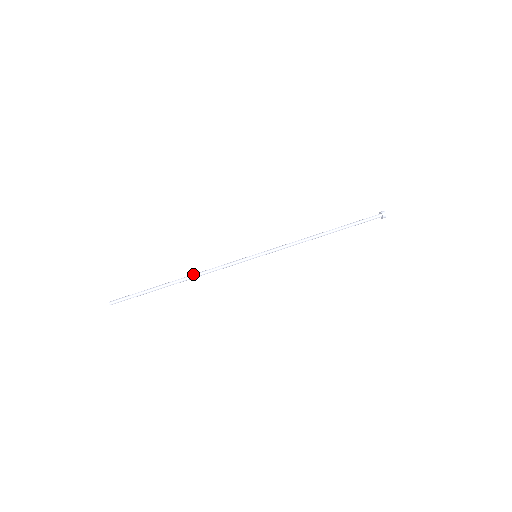
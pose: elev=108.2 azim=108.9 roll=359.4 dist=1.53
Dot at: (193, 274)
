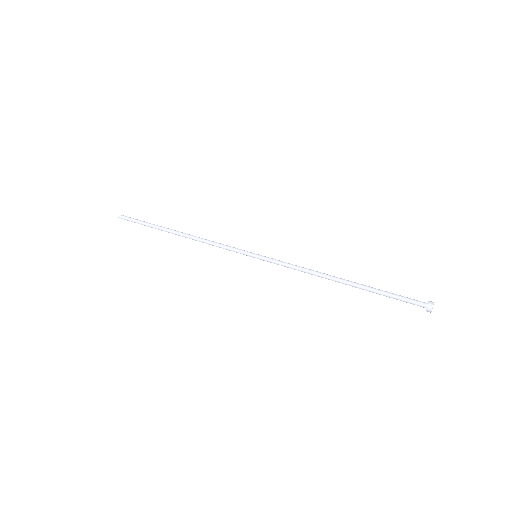
Dot at: occluded
